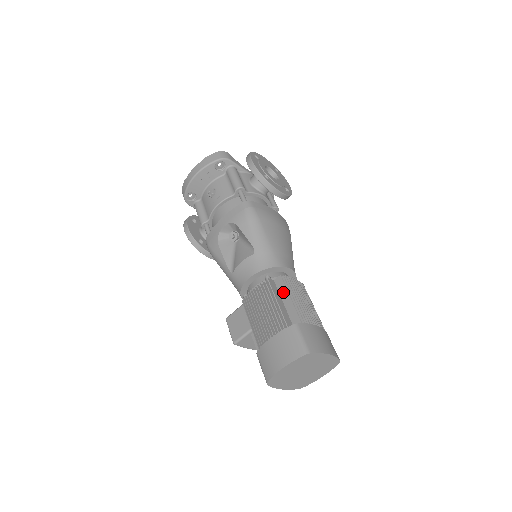
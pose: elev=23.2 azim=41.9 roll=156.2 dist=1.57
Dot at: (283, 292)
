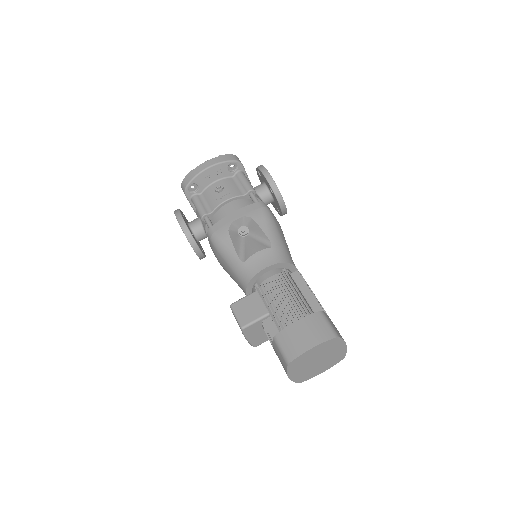
Dot at: (302, 285)
